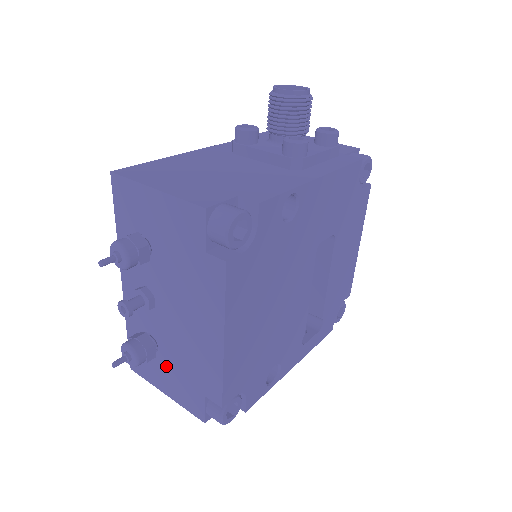
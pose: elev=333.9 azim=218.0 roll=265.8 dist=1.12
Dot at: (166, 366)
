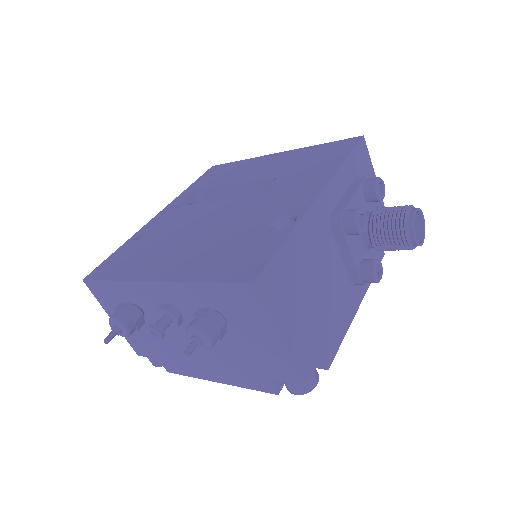
Dot at: occluded
